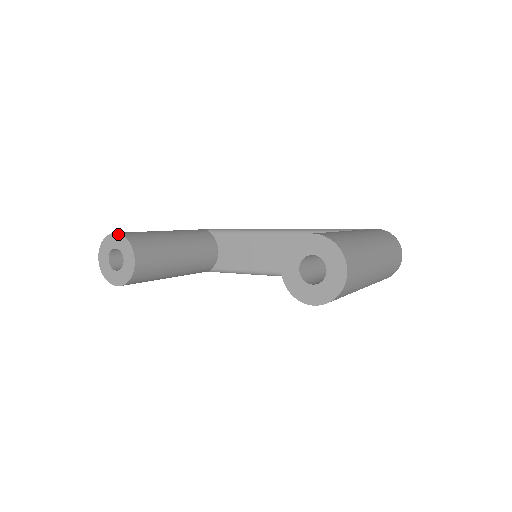
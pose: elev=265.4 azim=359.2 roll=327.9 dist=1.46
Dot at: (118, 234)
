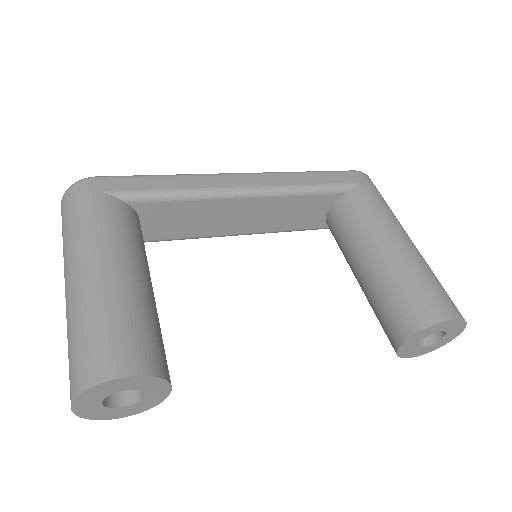
Dot at: (133, 377)
